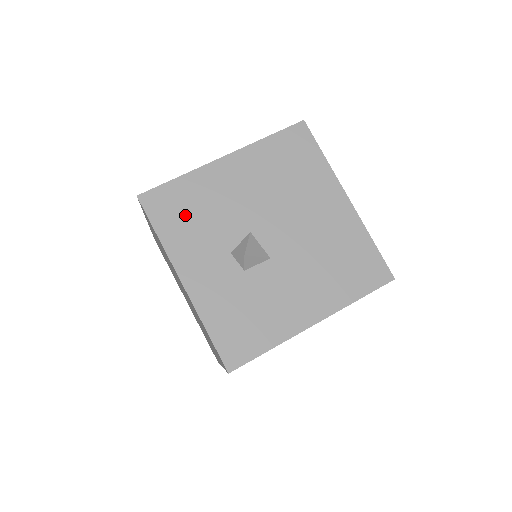
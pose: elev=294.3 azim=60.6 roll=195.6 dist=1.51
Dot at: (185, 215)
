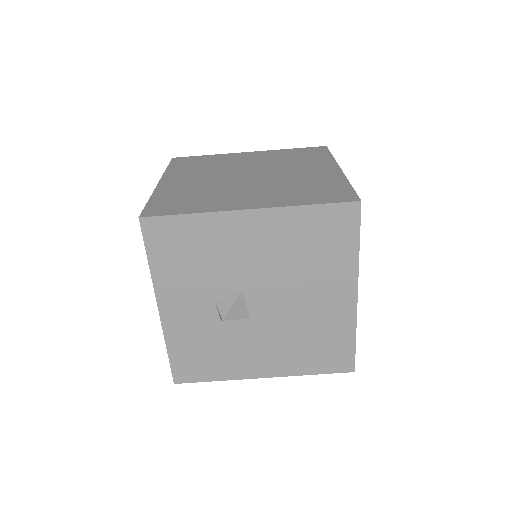
Dot at: (183, 254)
